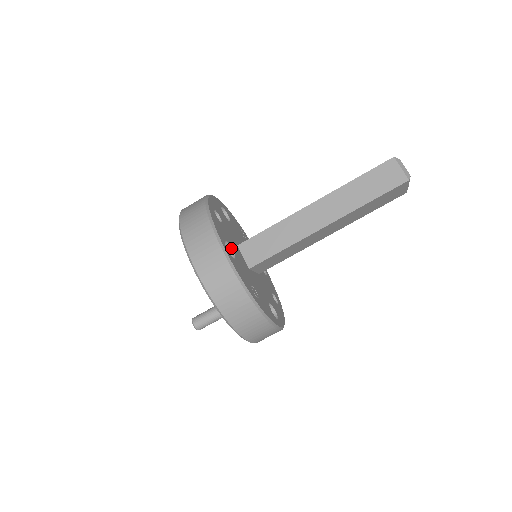
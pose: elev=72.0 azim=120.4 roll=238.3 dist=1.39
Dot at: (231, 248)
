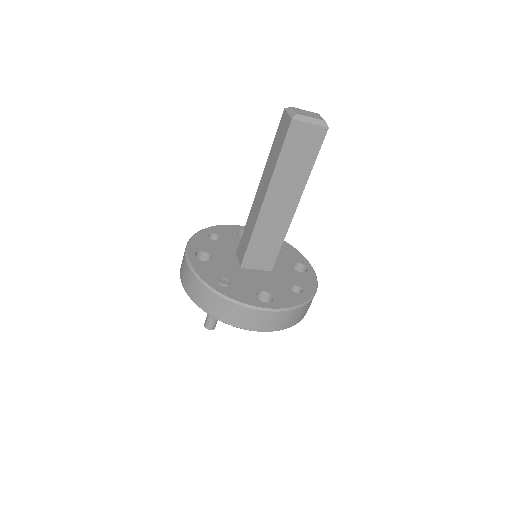
Dot at: (210, 255)
